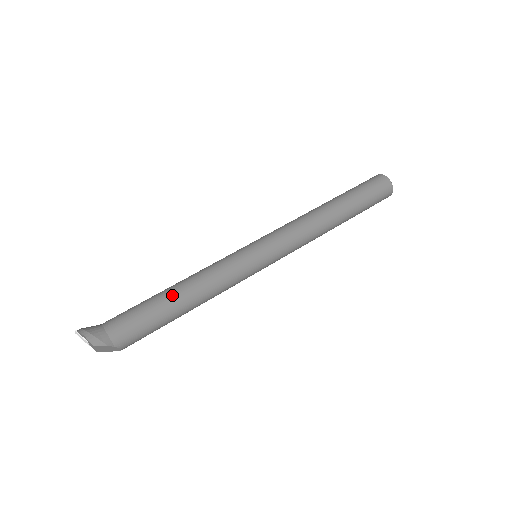
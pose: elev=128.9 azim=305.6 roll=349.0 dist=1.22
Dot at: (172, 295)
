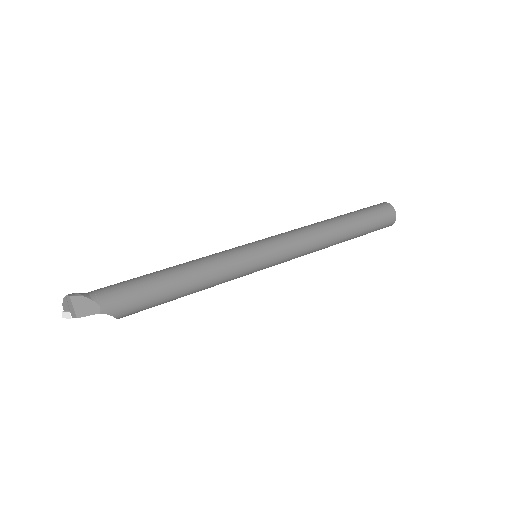
Dot at: (161, 270)
